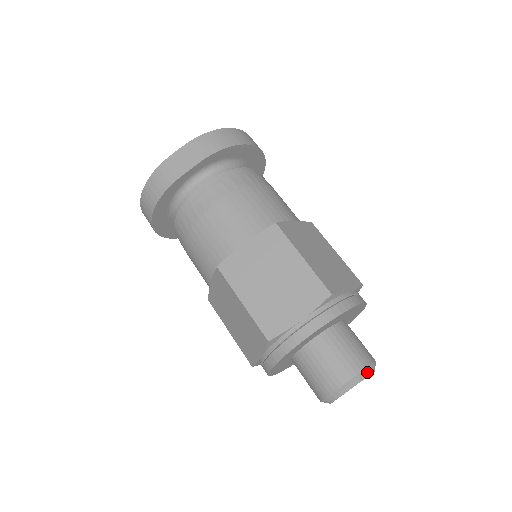
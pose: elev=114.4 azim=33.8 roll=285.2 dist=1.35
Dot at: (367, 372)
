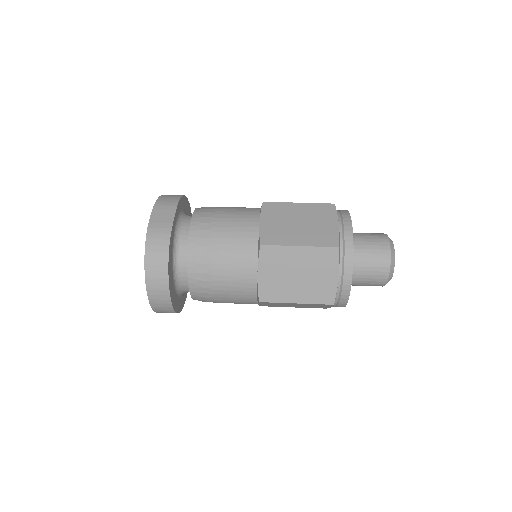
Dot at: occluded
